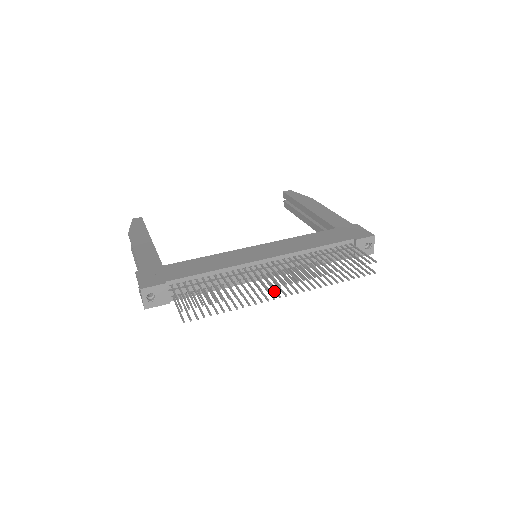
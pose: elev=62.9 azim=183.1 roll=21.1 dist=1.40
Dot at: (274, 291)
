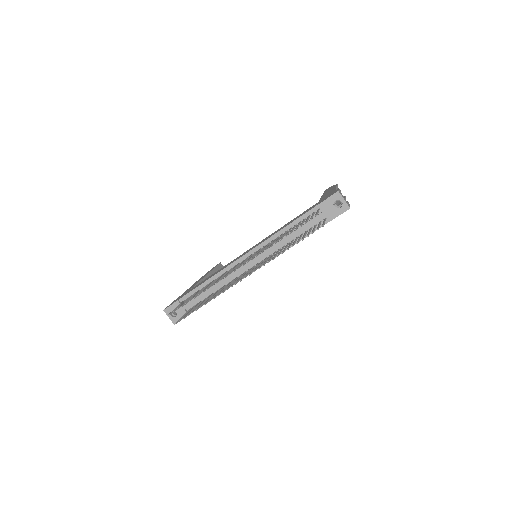
Dot at: (242, 278)
